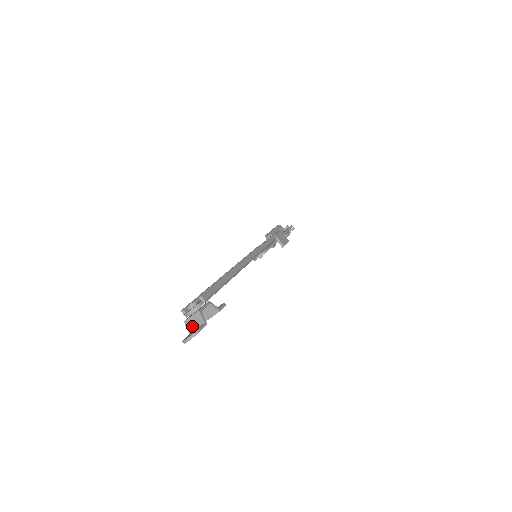
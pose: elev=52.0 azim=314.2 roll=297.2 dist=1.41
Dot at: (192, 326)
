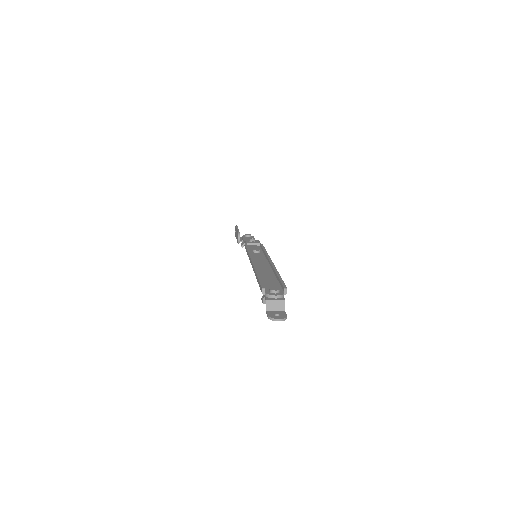
Dot at: (272, 307)
